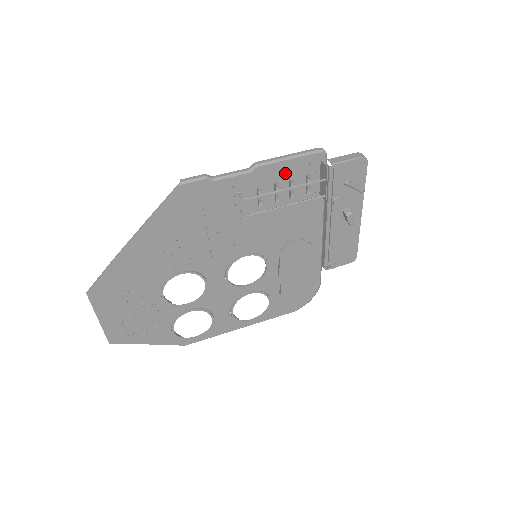
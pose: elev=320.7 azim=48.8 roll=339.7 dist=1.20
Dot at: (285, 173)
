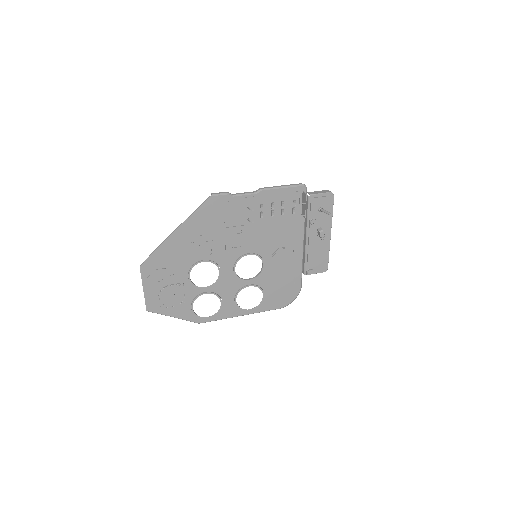
Dot at: (279, 197)
